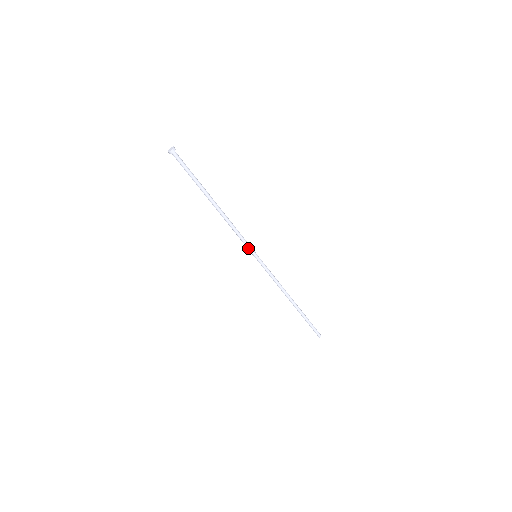
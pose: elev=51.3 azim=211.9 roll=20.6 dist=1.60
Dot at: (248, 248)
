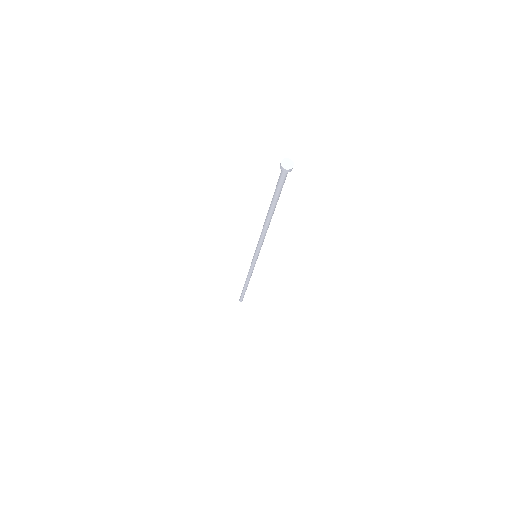
Dot at: (257, 252)
